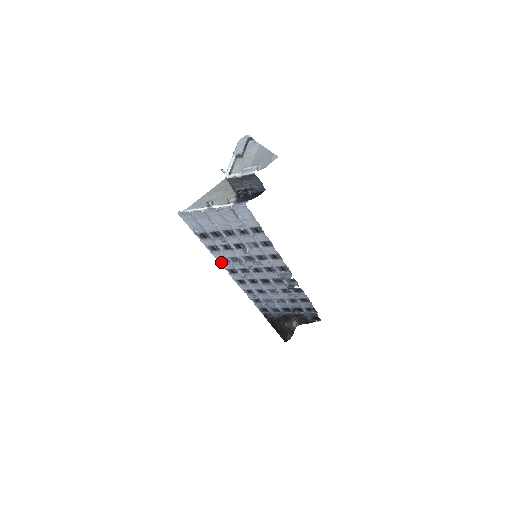
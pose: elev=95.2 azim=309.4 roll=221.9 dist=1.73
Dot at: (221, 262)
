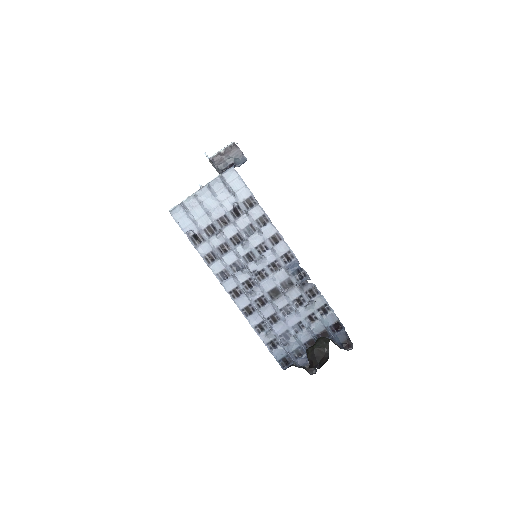
Dot at: (221, 281)
